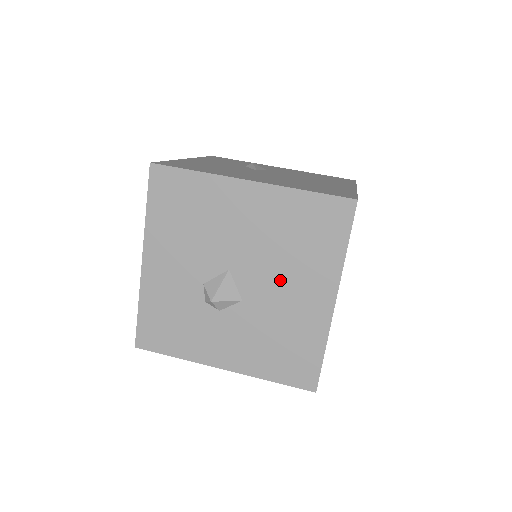
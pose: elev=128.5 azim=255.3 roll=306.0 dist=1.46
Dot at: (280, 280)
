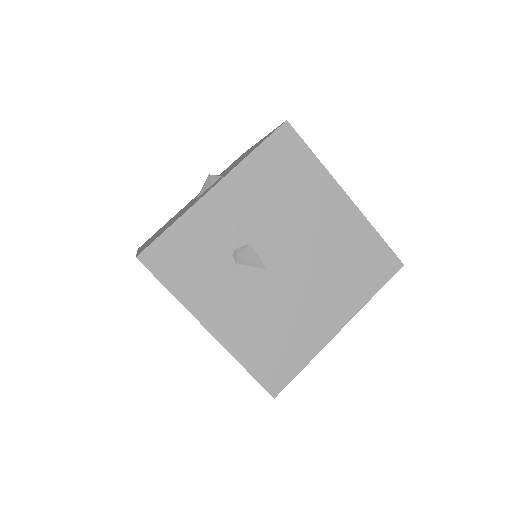
Dot at: occluded
